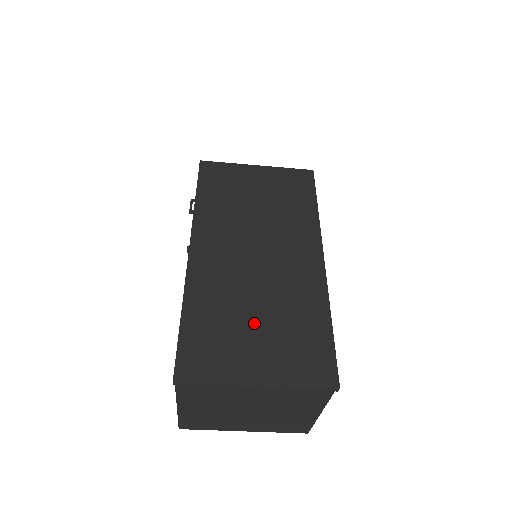
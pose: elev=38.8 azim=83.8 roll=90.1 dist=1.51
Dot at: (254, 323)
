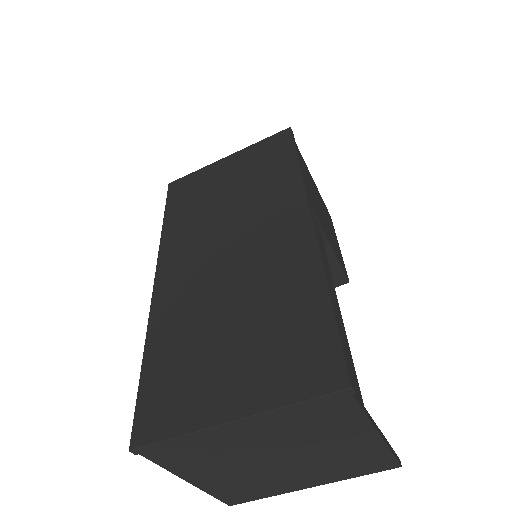
Dot at: (225, 337)
